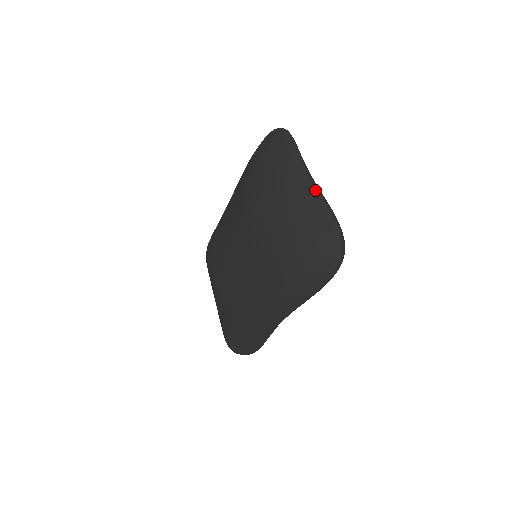
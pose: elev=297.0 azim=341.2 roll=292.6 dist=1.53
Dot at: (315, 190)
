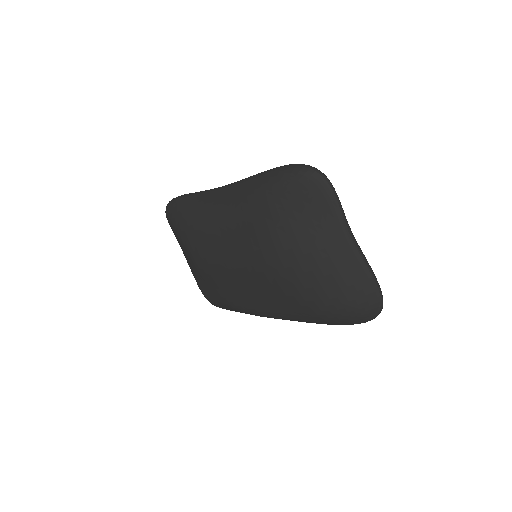
Dot at: (362, 259)
